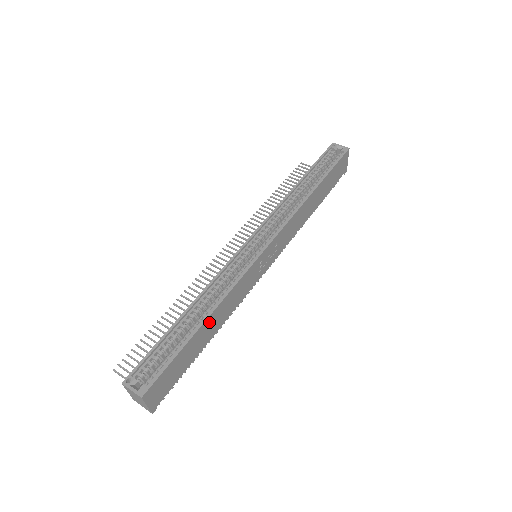
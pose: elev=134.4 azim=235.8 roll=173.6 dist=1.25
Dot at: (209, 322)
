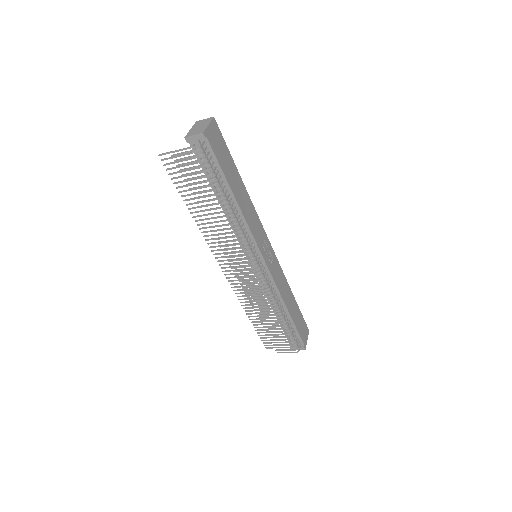
Dot at: (241, 187)
